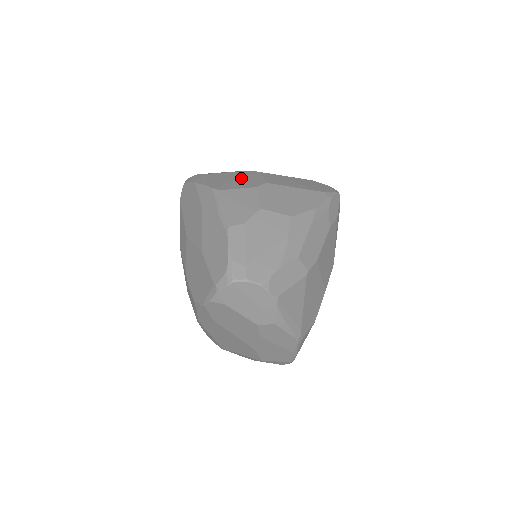
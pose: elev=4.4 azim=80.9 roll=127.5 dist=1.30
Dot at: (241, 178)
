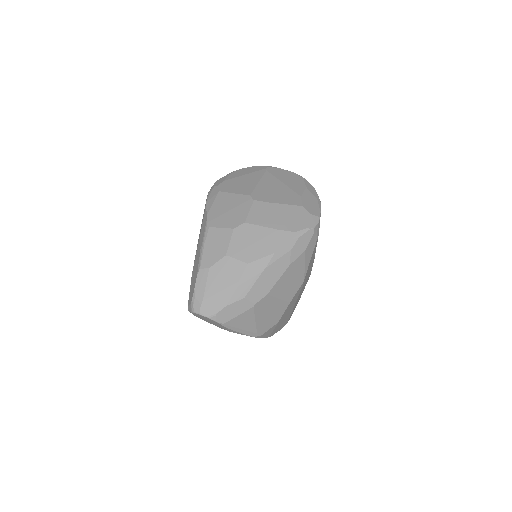
Dot at: (234, 209)
